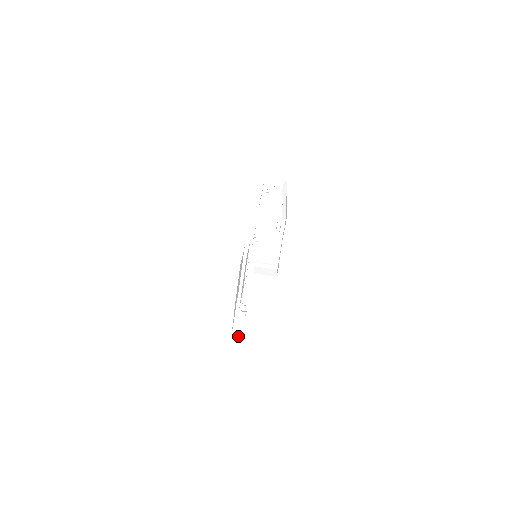
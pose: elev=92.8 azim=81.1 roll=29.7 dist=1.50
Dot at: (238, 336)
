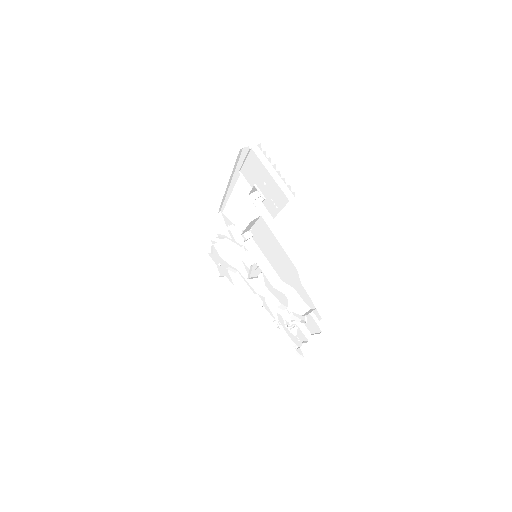
Dot at: (315, 333)
